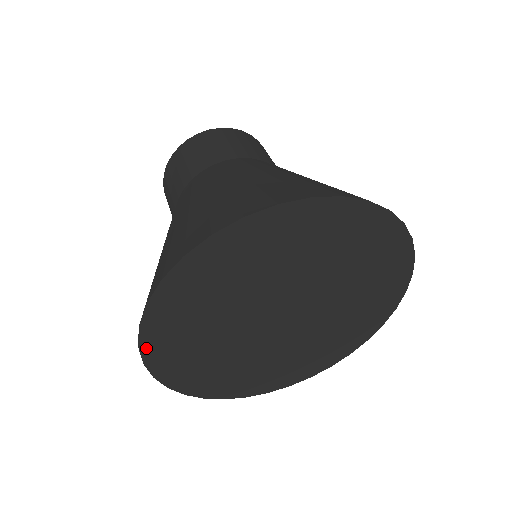
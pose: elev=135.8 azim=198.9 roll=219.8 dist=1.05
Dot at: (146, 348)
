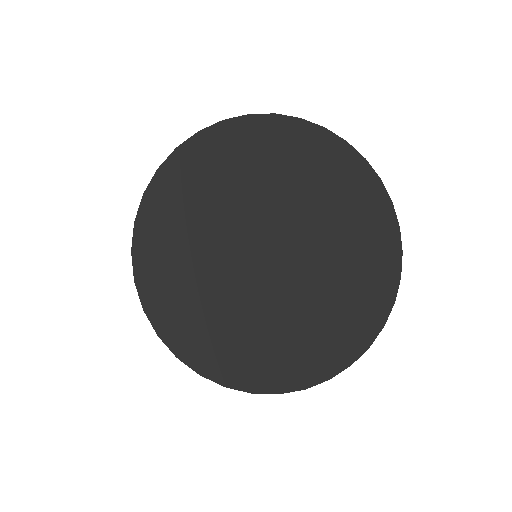
Dot at: (142, 285)
